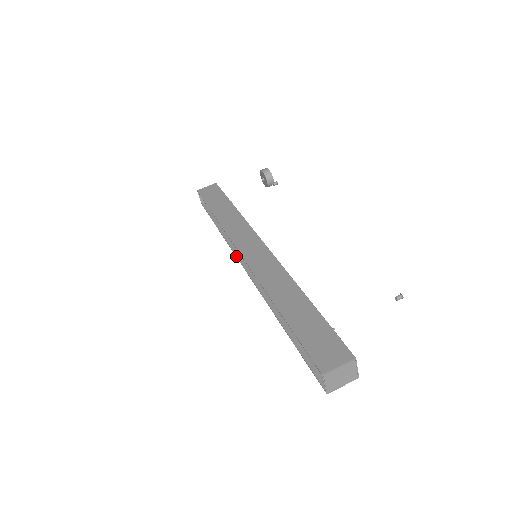
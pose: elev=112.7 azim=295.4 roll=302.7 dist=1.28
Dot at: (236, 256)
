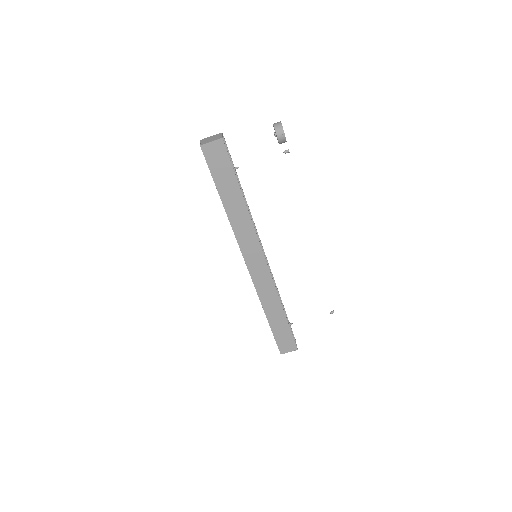
Dot at: occluded
